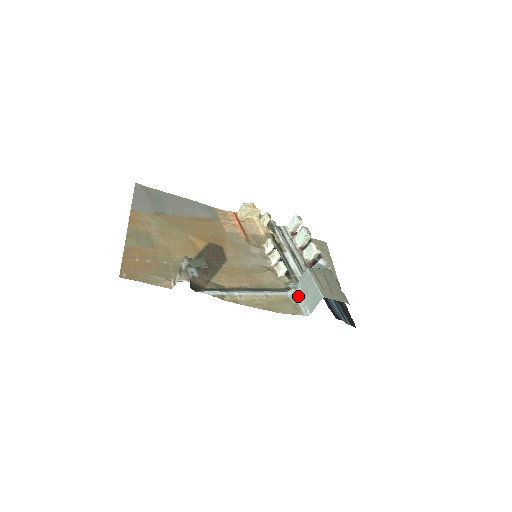
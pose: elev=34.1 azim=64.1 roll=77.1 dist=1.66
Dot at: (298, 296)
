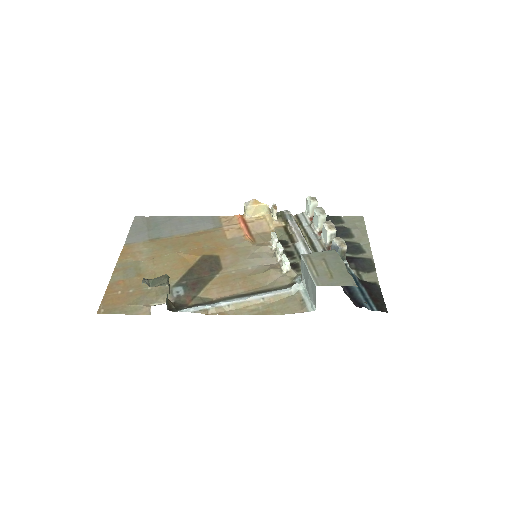
Dot at: (304, 290)
